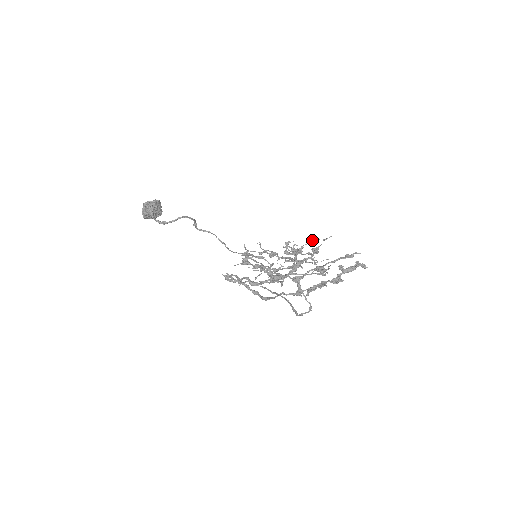
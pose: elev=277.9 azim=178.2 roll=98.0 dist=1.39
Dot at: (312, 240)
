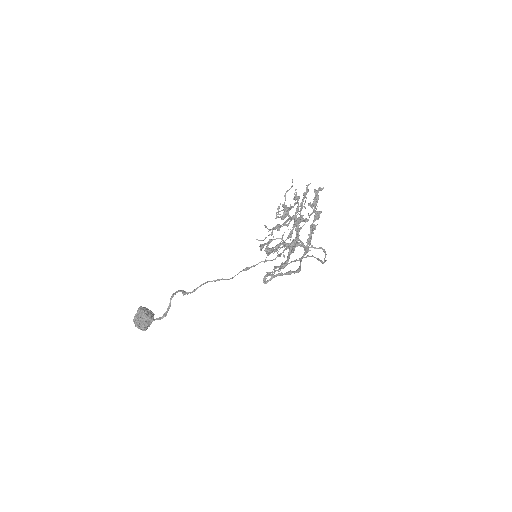
Dot at: (285, 196)
